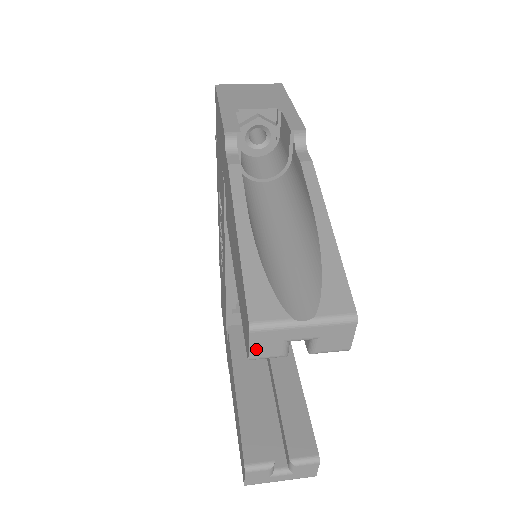
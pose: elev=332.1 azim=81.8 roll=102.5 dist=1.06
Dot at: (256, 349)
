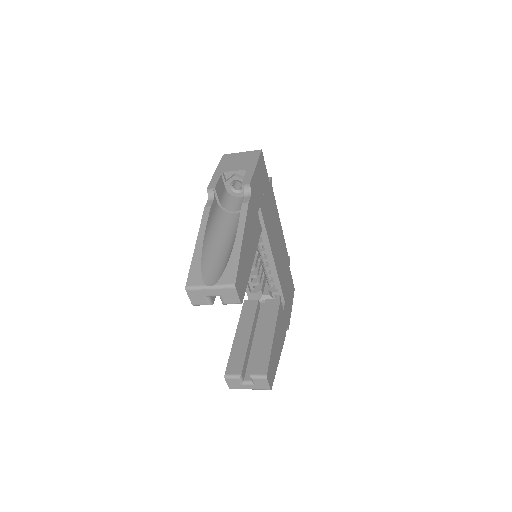
Dot at: (193, 300)
